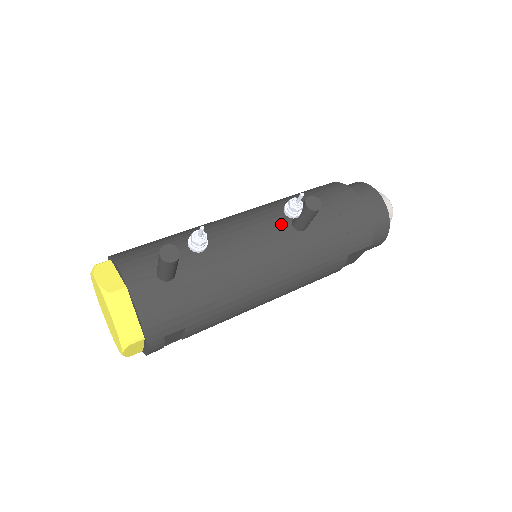
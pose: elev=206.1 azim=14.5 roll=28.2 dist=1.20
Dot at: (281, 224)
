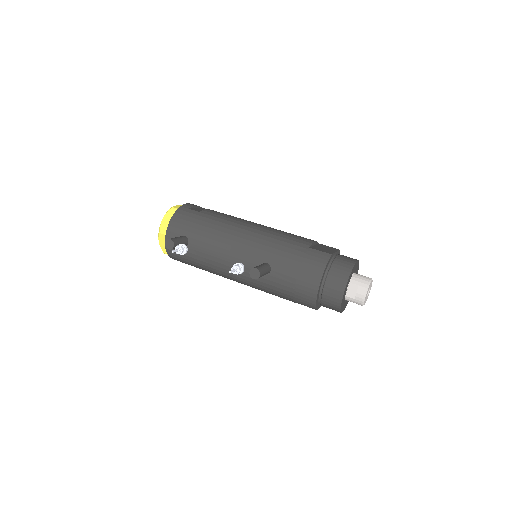
Dot at: (255, 261)
